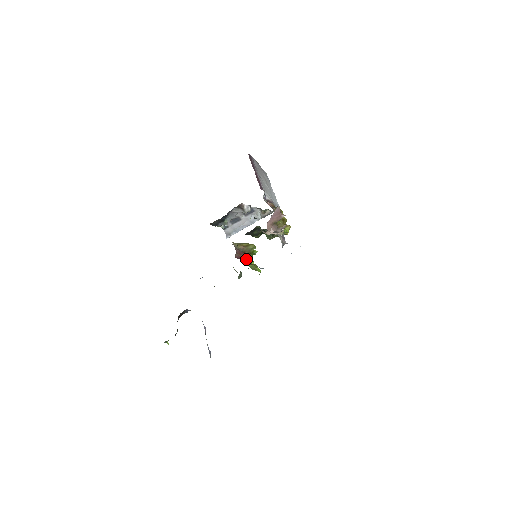
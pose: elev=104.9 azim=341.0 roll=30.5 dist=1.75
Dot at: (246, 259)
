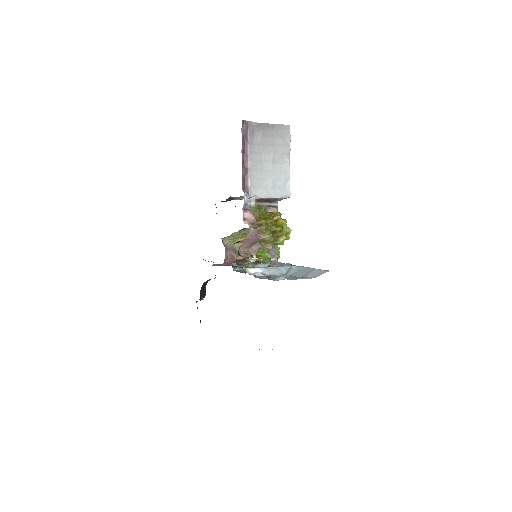
Dot at: occluded
